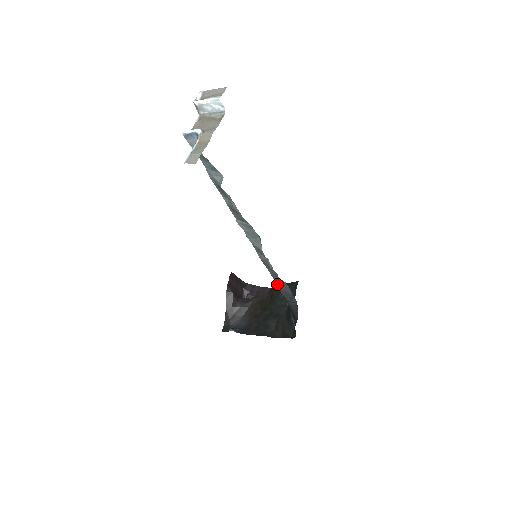
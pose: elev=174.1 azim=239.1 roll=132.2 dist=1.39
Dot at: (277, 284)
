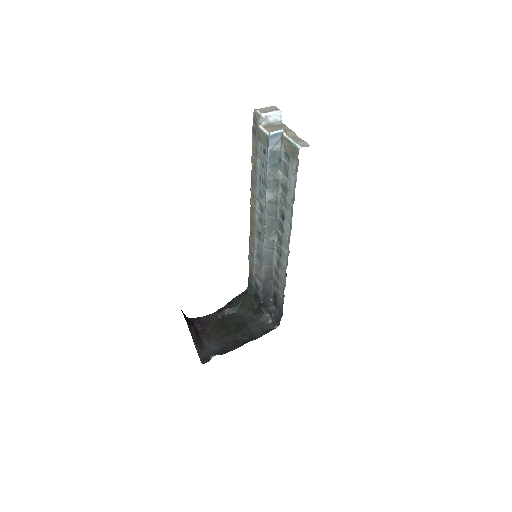
Dot at: (263, 281)
